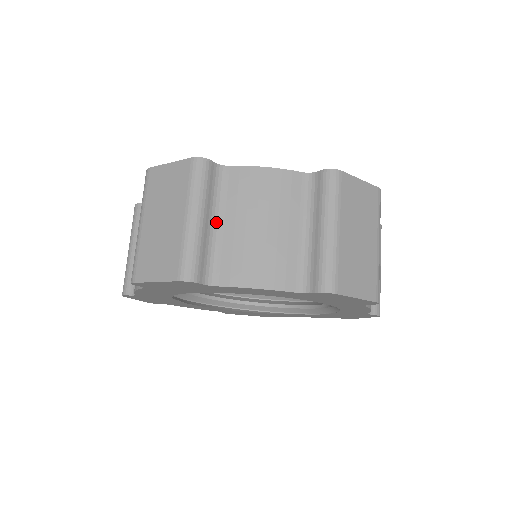
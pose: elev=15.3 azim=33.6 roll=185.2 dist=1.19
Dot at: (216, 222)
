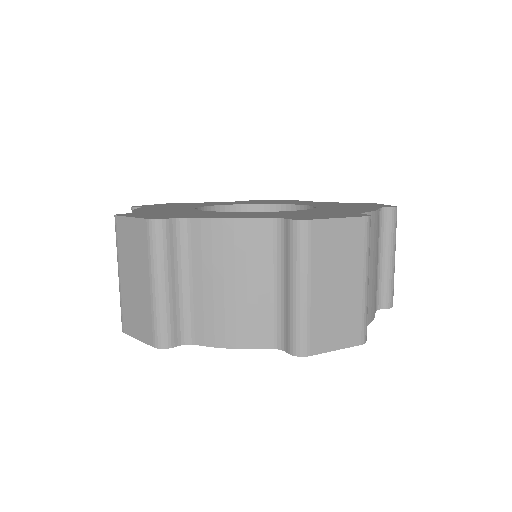
Dot at: (184, 281)
